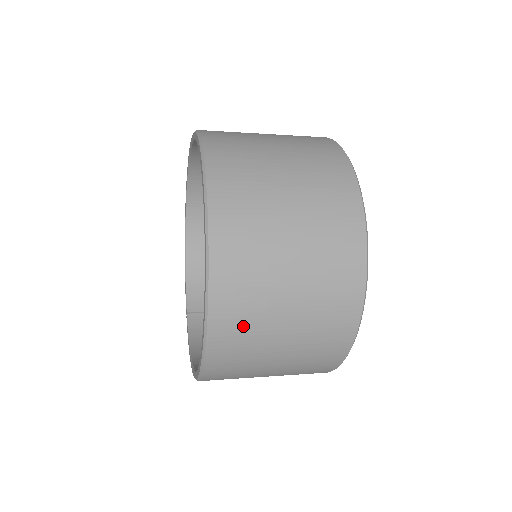
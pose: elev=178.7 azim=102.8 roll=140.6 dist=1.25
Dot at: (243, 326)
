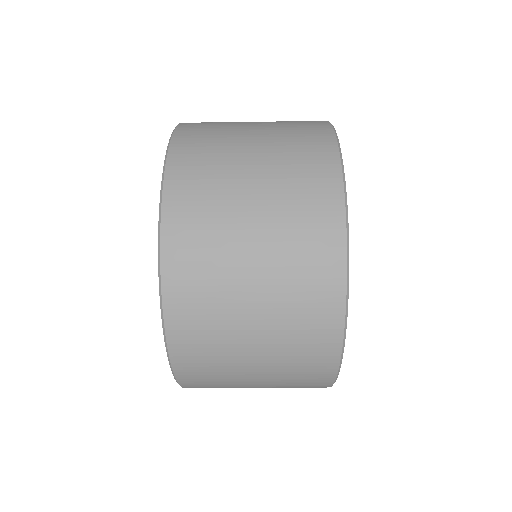
Dot at: (203, 188)
